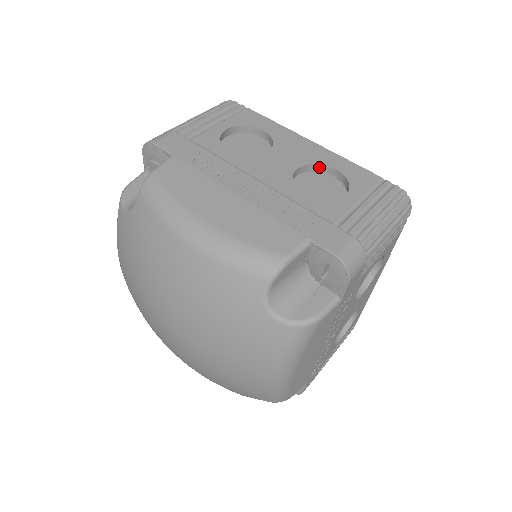
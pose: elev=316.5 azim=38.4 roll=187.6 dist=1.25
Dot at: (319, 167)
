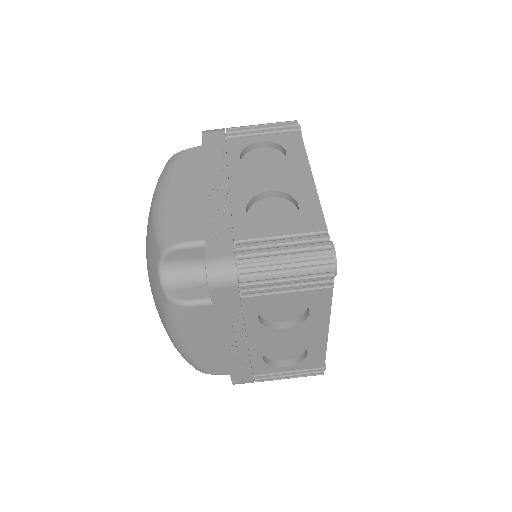
Dot at: (303, 345)
